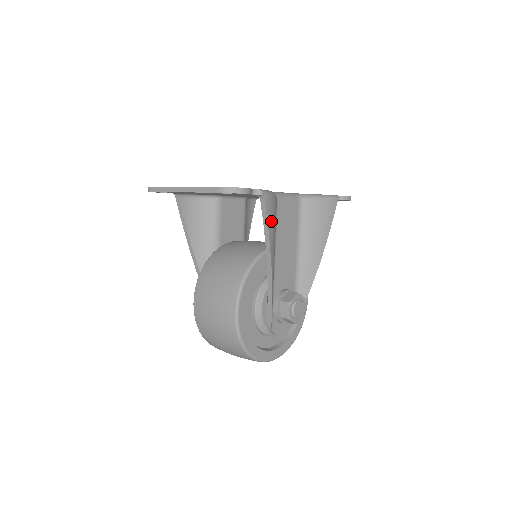
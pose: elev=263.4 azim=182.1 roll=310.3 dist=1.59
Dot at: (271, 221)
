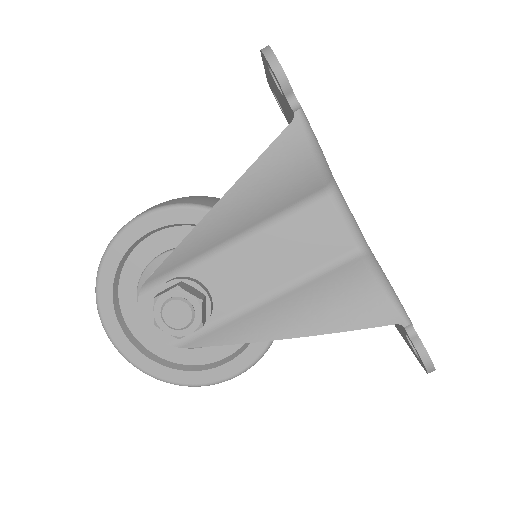
Dot at: (272, 165)
